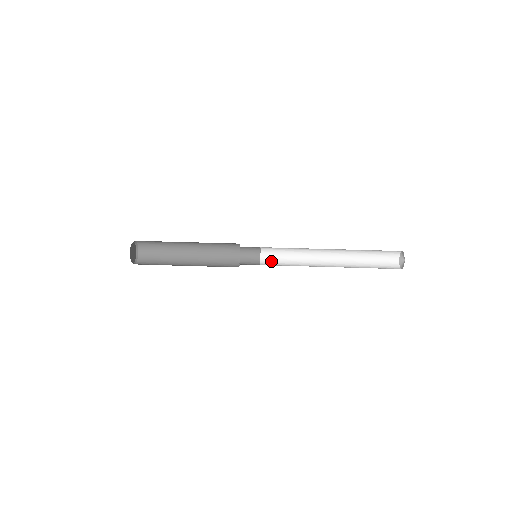
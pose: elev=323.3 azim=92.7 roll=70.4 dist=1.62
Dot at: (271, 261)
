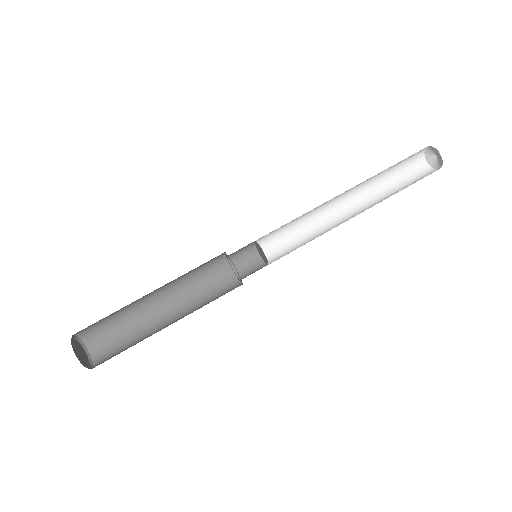
Dot at: (279, 255)
